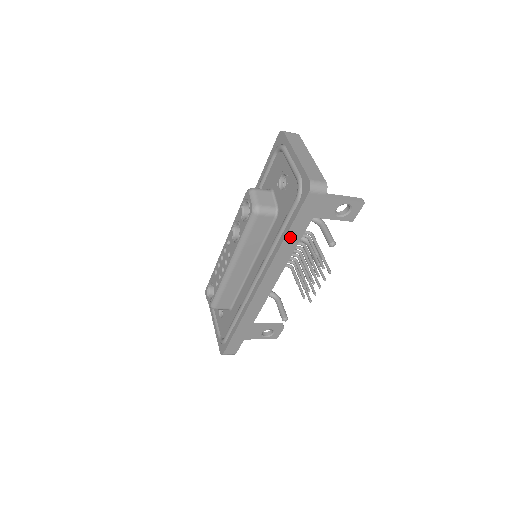
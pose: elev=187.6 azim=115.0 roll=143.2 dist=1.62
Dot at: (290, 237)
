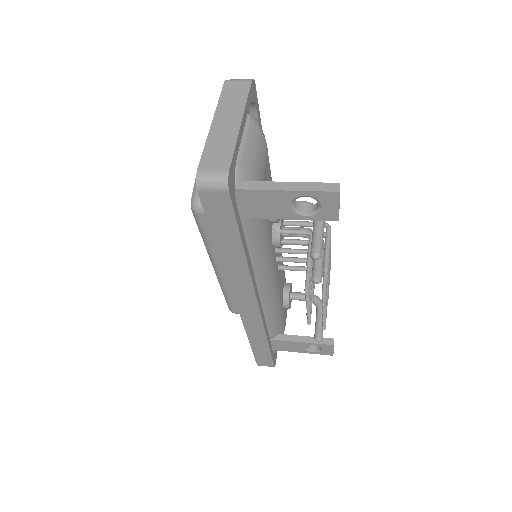
Dot at: (225, 249)
